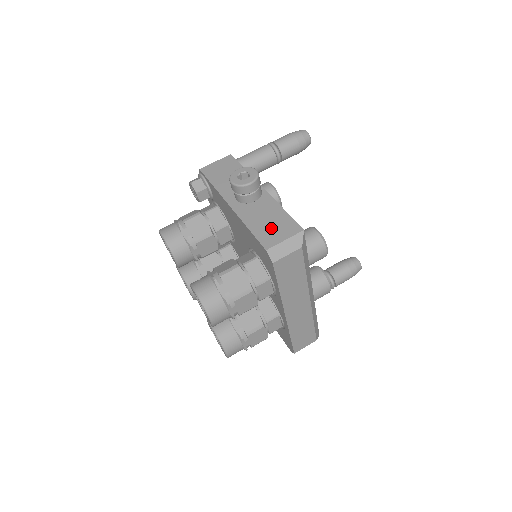
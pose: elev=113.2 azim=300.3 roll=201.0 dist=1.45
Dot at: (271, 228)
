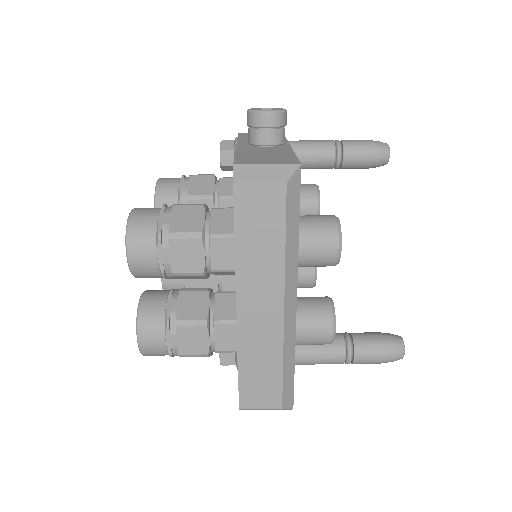
Dot at: (262, 157)
